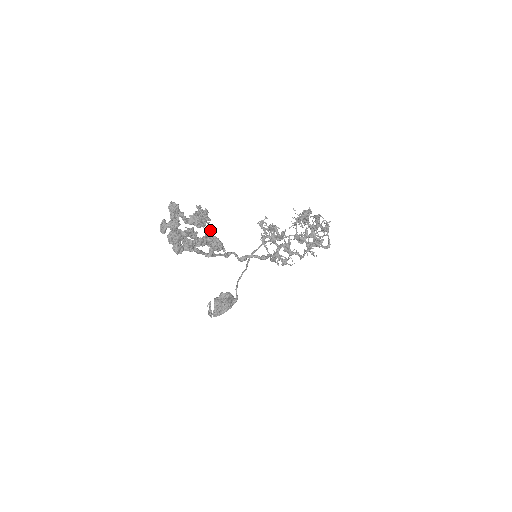
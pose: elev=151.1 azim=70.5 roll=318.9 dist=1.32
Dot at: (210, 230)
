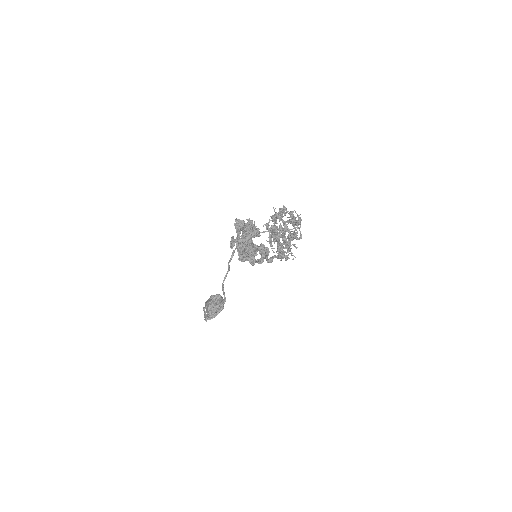
Dot at: occluded
